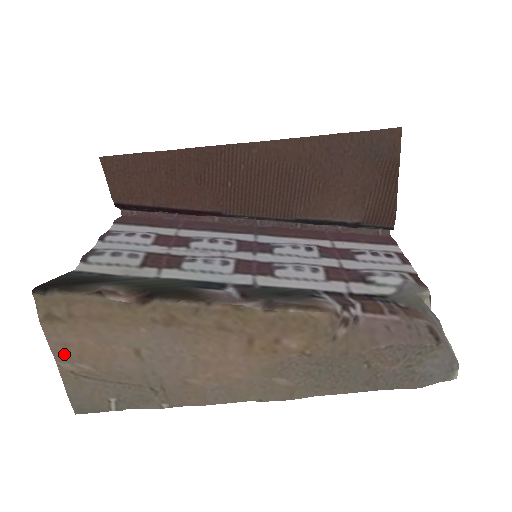
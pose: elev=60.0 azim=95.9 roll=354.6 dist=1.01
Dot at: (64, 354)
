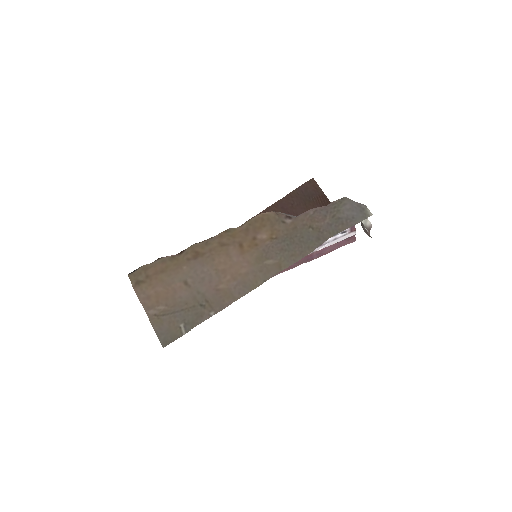
Dot at: (149, 304)
